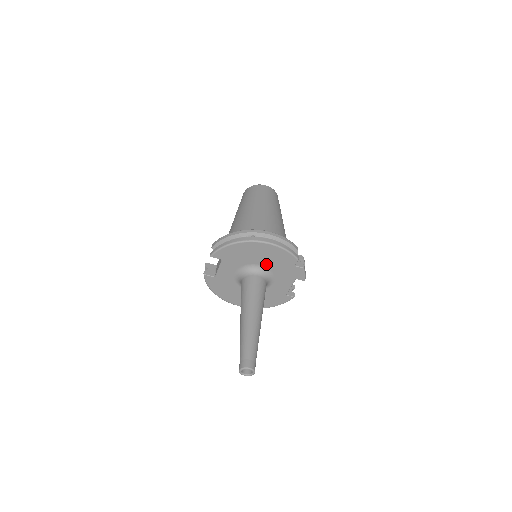
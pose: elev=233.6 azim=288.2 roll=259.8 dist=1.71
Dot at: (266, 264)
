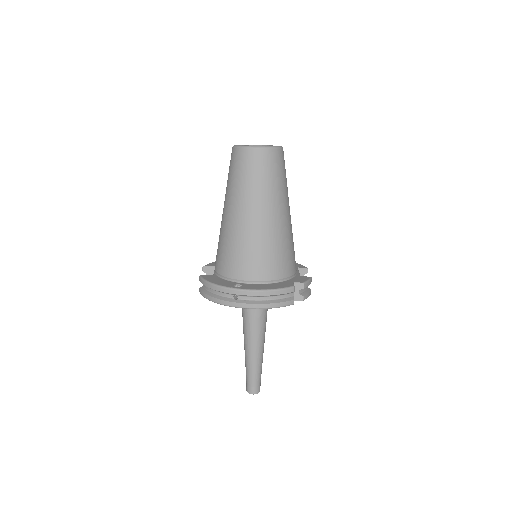
Dot at: occluded
